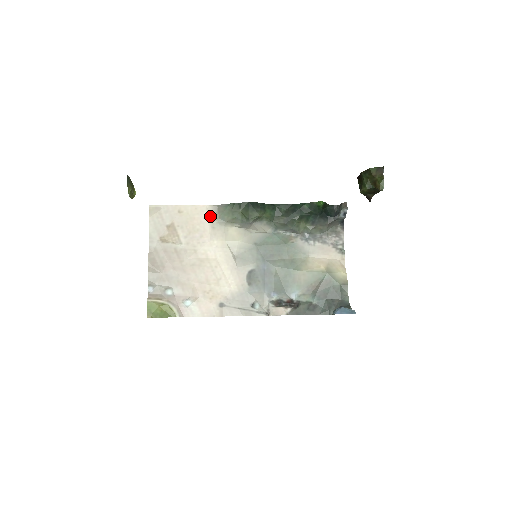
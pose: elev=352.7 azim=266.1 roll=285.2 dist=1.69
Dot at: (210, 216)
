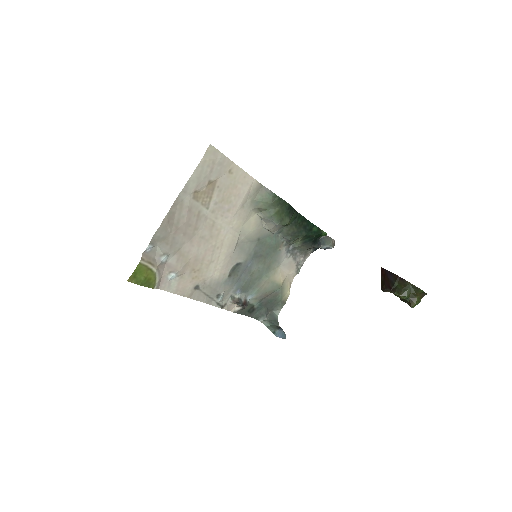
Dot at: (249, 192)
